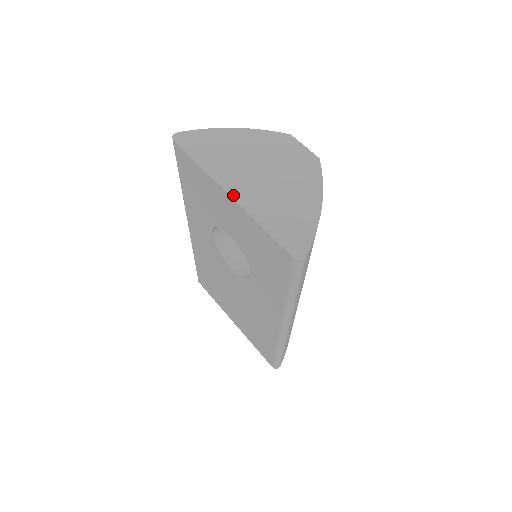
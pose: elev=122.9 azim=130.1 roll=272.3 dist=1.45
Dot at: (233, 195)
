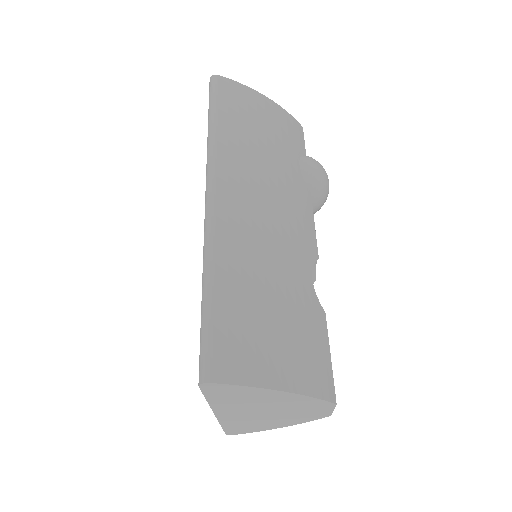
Dot at: (218, 416)
